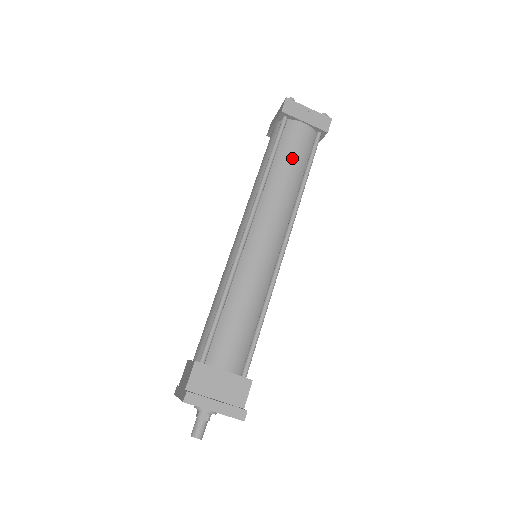
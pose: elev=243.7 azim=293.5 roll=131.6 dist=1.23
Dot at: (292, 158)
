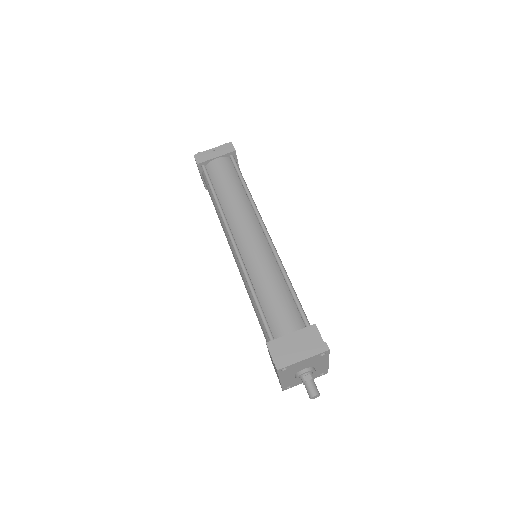
Dot at: (226, 182)
